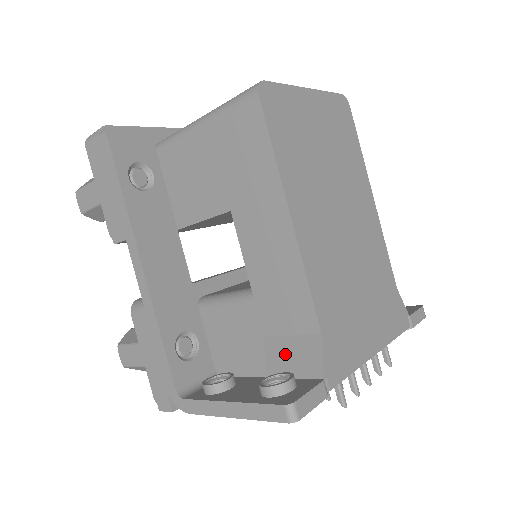
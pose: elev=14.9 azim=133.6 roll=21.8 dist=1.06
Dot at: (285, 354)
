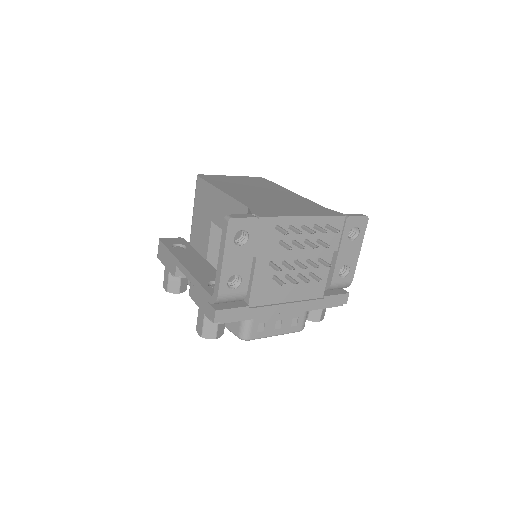
Dot at: occluded
